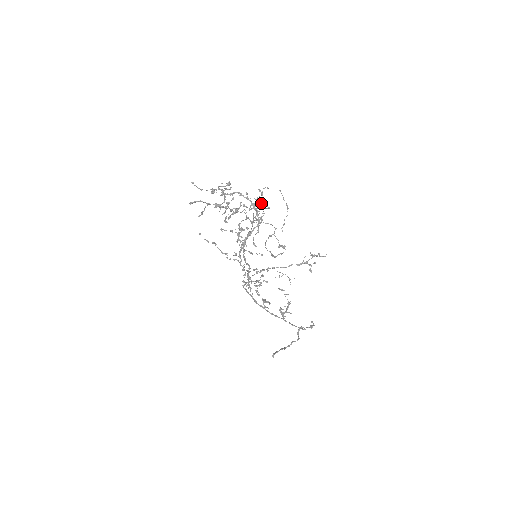
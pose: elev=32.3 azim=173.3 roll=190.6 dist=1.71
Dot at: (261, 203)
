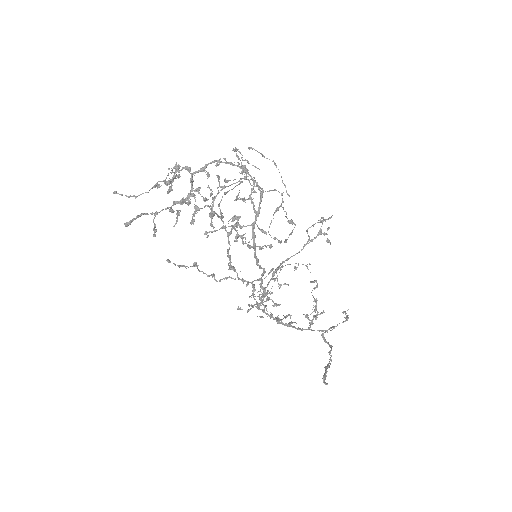
Dot at: occluded
